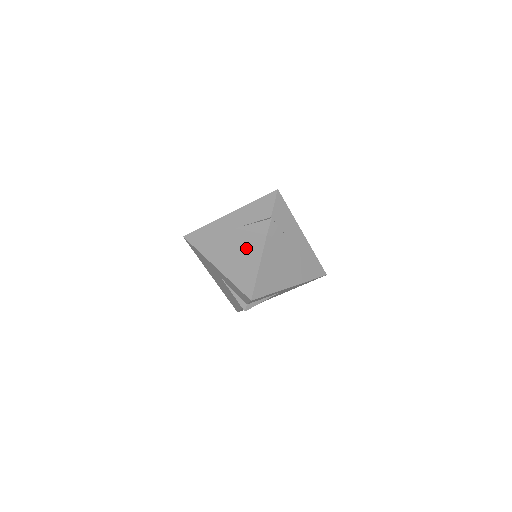
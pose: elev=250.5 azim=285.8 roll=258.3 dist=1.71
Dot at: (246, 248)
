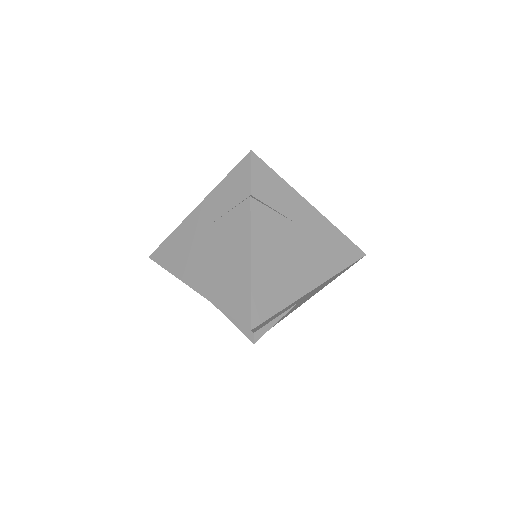
Dot at: (227, 251)
